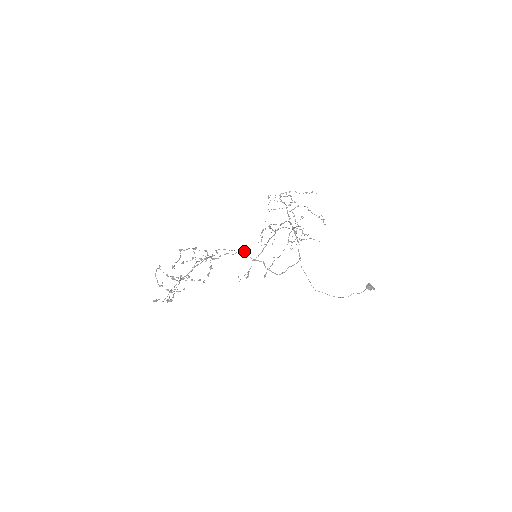
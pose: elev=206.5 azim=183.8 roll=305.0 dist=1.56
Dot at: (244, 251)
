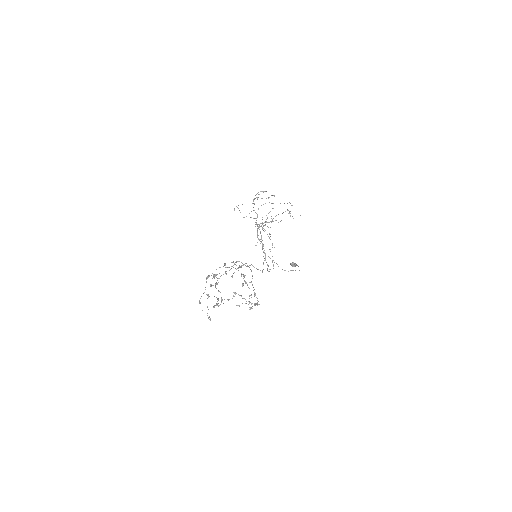
Dot at: (239, 261)
